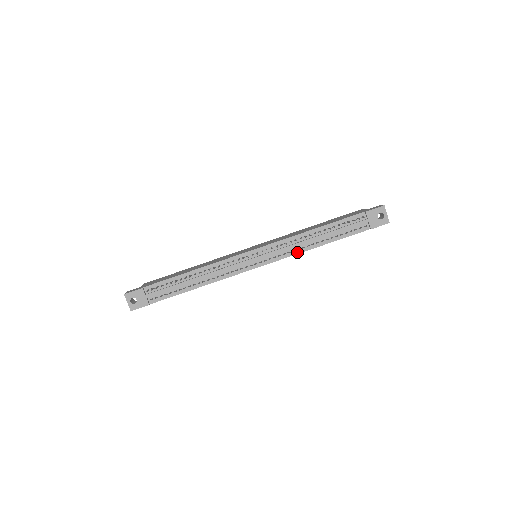
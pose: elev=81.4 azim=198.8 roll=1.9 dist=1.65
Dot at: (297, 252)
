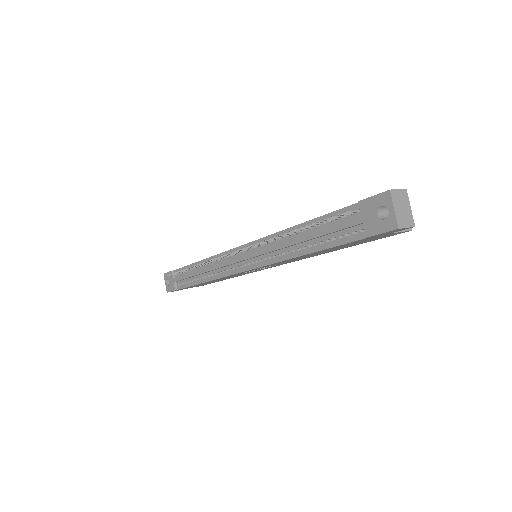
Dot at: (278, 259)
